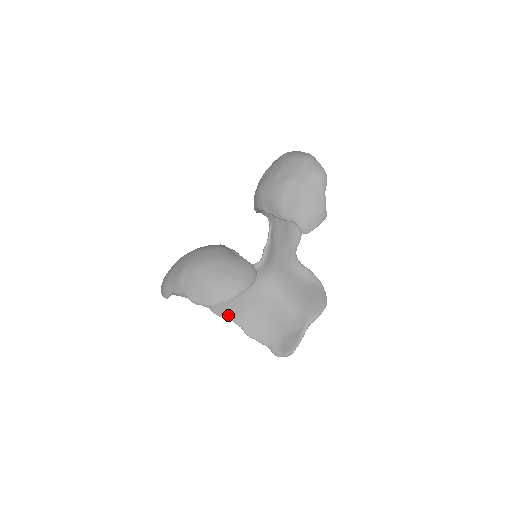
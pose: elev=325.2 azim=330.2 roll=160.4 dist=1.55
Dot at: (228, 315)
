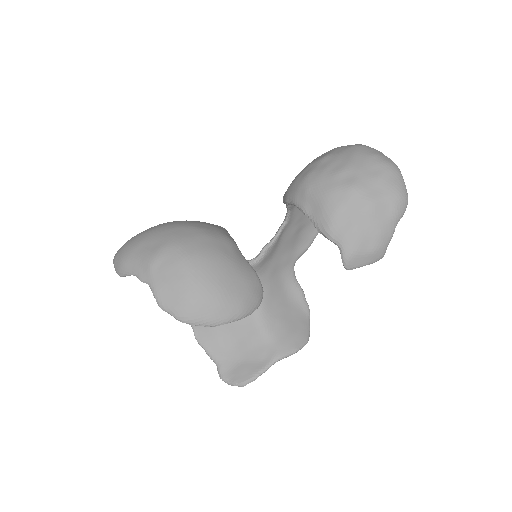
Dot at: occluded
